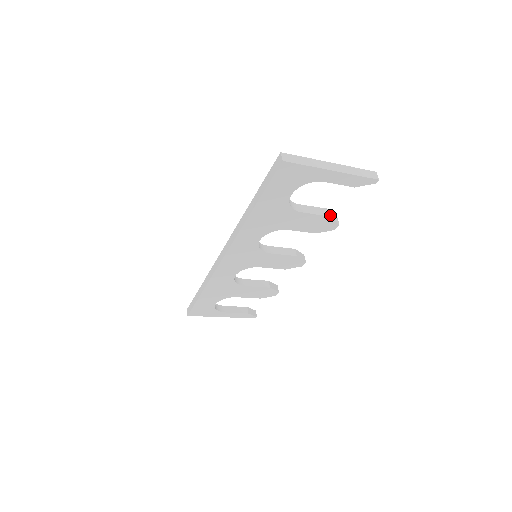
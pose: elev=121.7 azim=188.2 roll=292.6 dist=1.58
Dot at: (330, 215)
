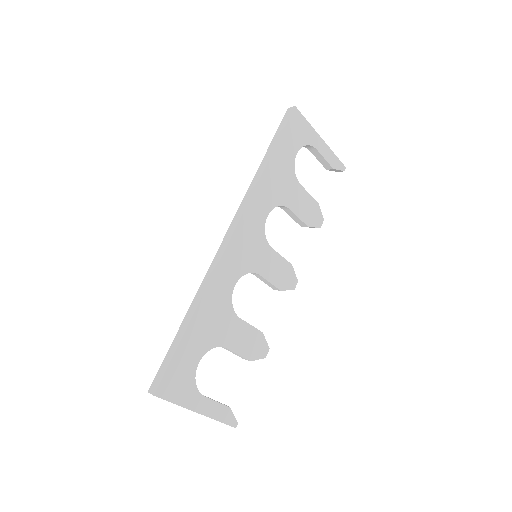
Dot at: (317, 204)
